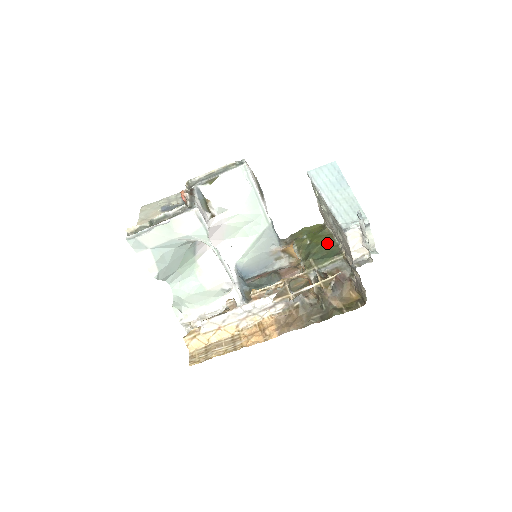
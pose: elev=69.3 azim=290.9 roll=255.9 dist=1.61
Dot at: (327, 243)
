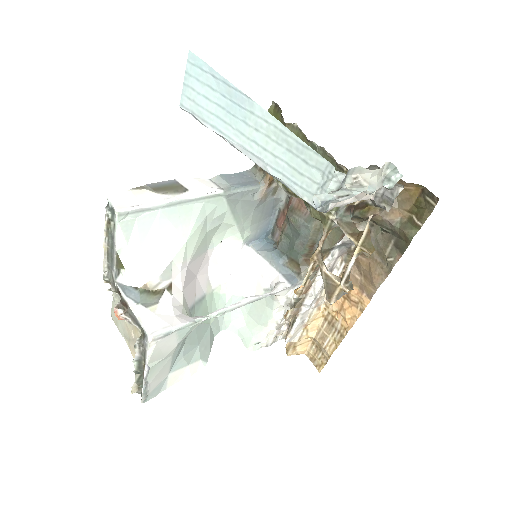
Dot at: occluded
